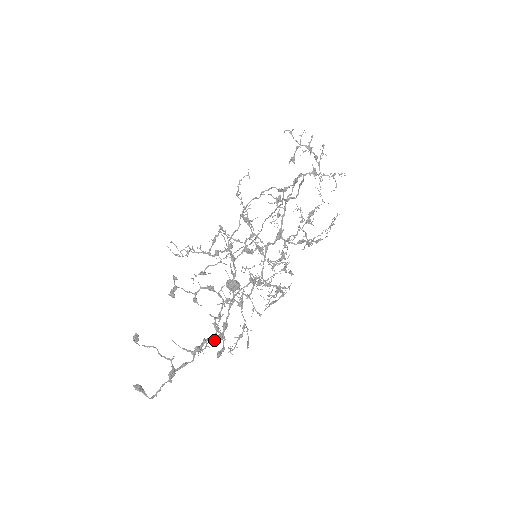
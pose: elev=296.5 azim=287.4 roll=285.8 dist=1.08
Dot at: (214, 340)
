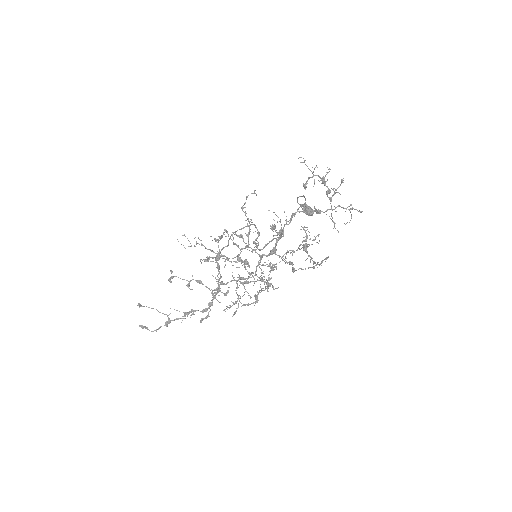
Dot at: (200, 311)
